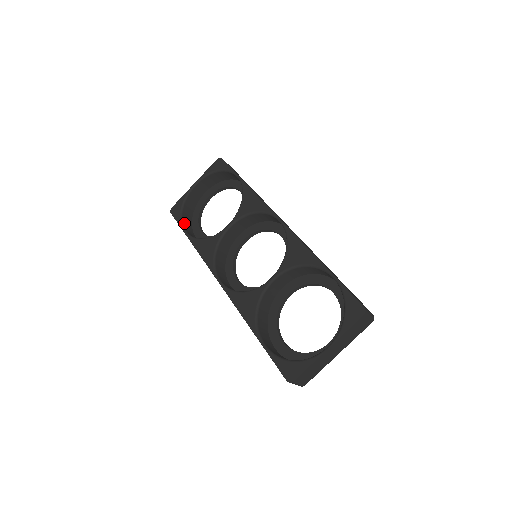
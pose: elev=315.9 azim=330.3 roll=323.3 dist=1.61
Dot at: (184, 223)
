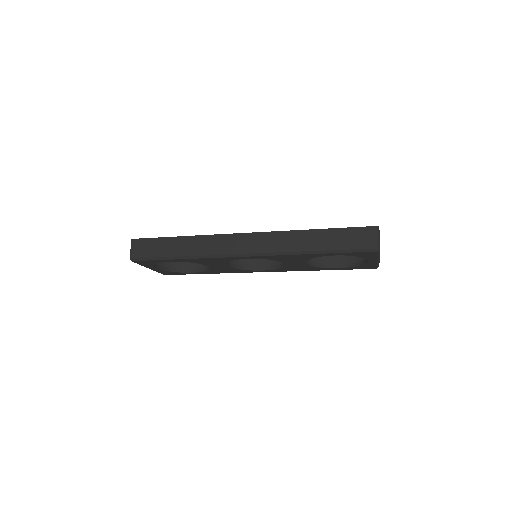
Dot at: occluded
